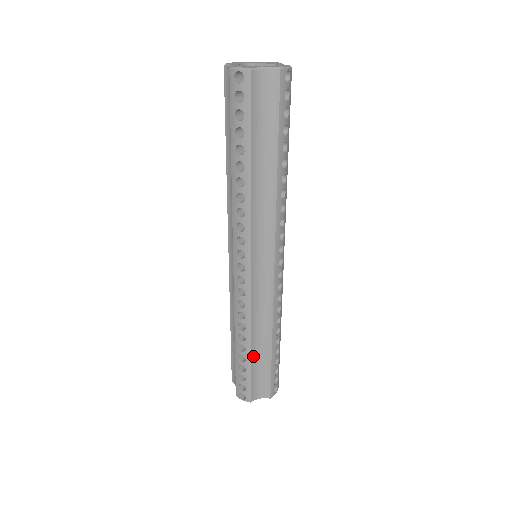
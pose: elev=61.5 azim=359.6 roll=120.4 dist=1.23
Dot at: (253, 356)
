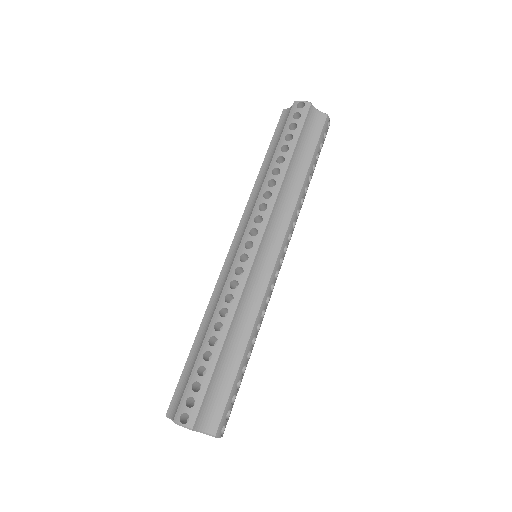
Dot at: (221, 356)
